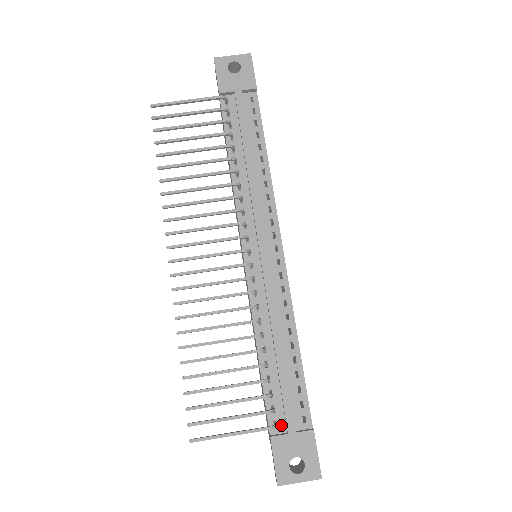
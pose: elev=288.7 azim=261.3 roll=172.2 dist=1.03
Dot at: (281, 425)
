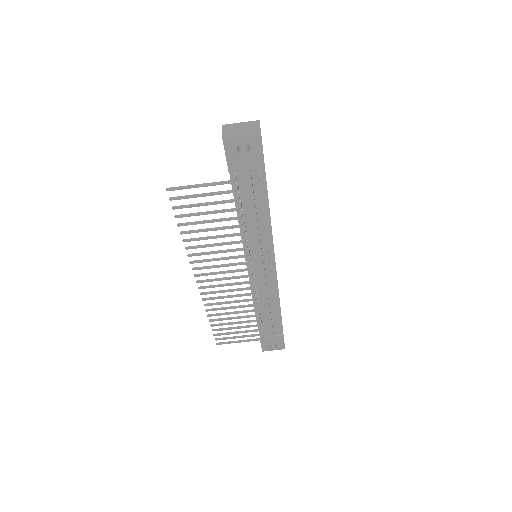
Dot at: (266, 333)
